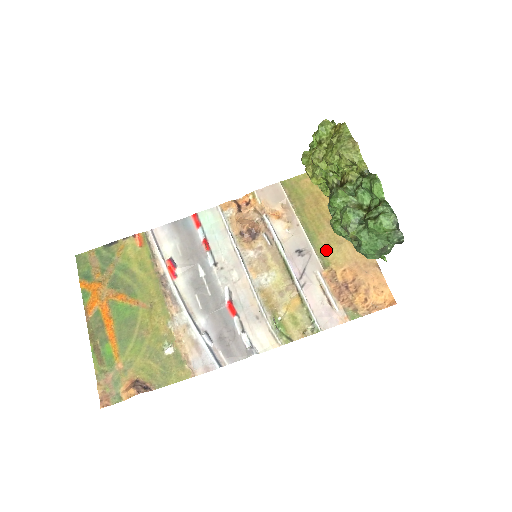
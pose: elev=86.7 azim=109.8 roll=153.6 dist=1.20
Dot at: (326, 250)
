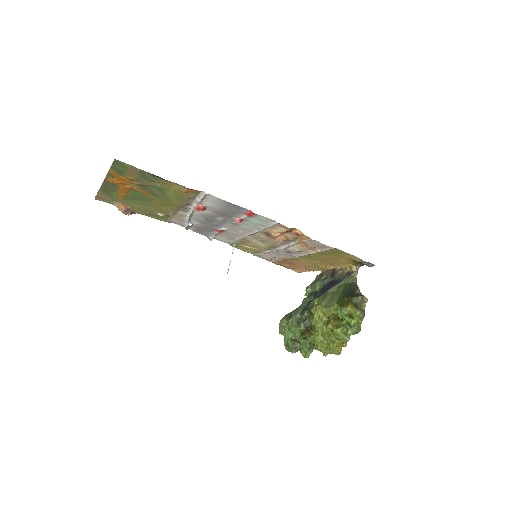
Dot at: (302, 260)
